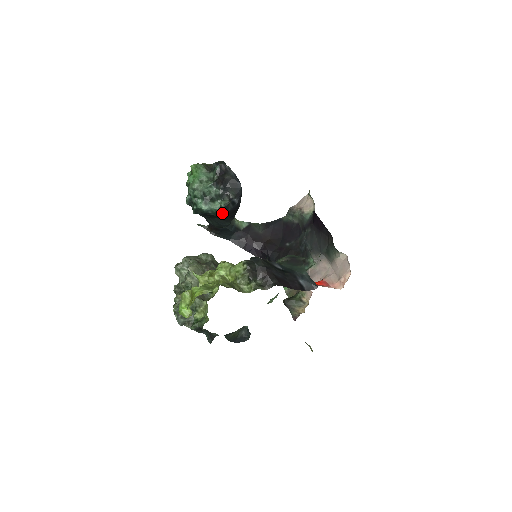
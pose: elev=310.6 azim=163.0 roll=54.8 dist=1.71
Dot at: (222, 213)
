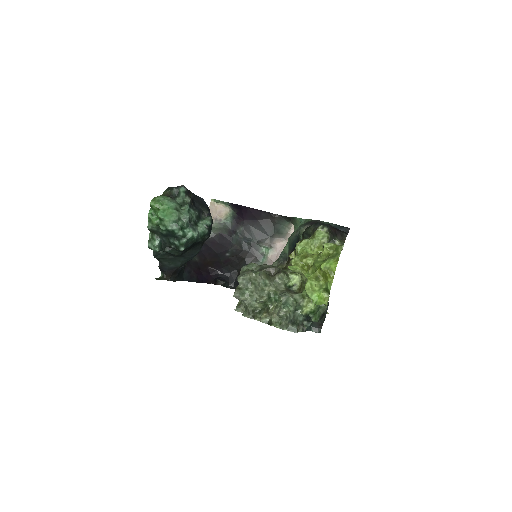
Dot at: (208, 233)
